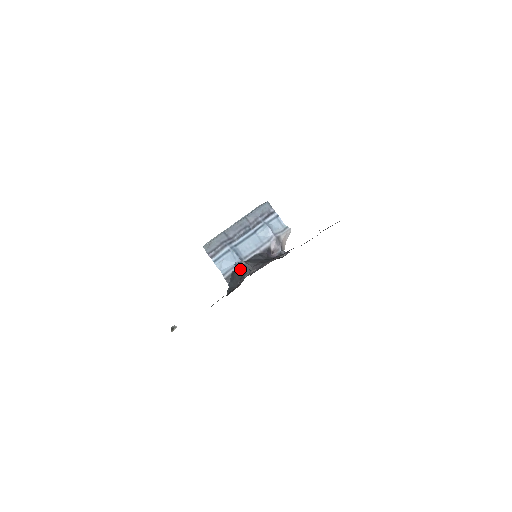
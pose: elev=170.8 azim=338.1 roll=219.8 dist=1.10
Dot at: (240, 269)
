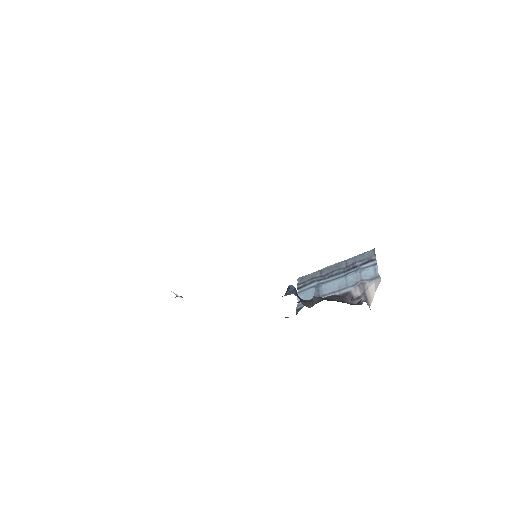
Dot at: (287, 290)
